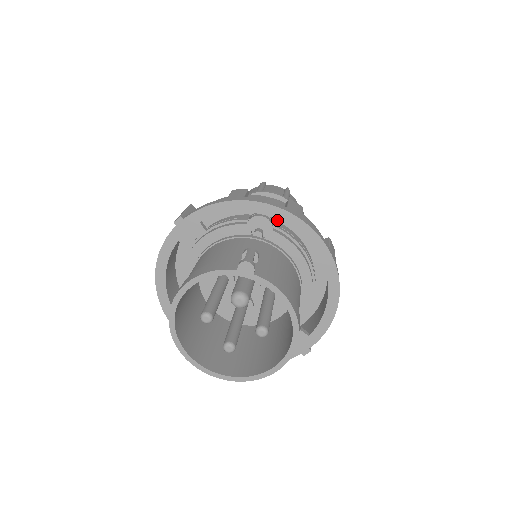
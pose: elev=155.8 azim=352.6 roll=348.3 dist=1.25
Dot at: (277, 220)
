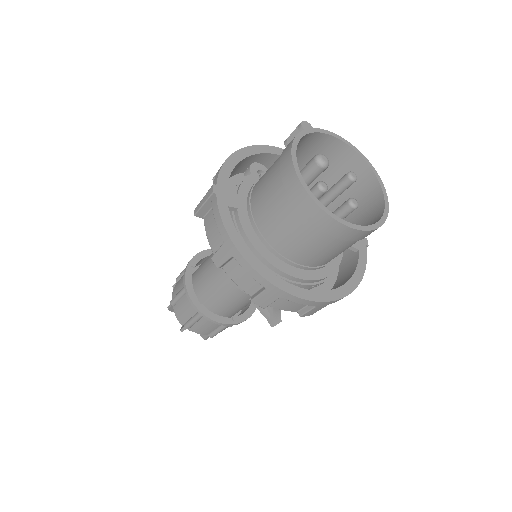
Dot at: occluded
